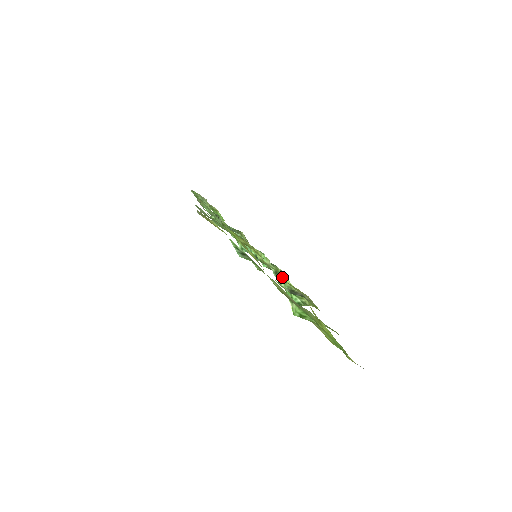
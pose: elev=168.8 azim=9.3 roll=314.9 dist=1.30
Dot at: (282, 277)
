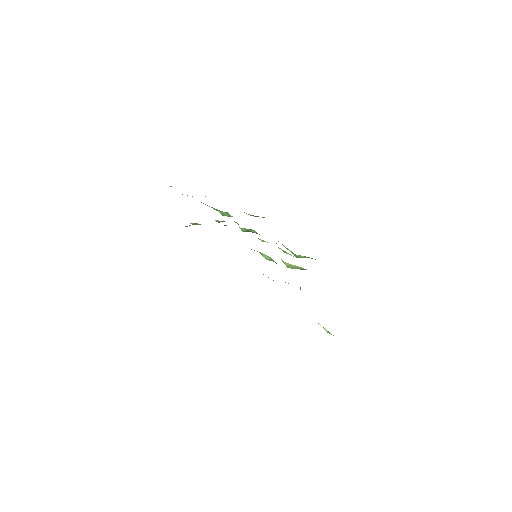
Dot at: (288, 264)
